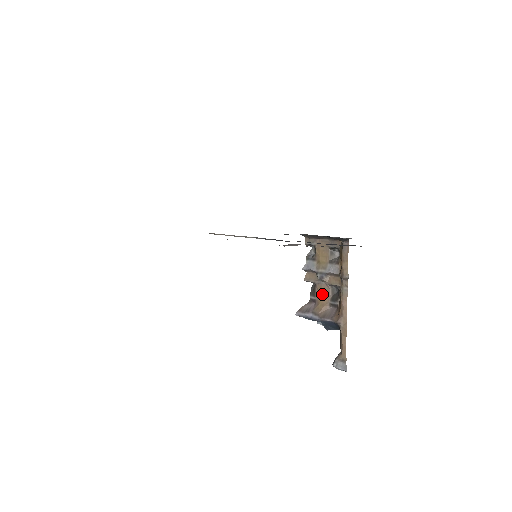
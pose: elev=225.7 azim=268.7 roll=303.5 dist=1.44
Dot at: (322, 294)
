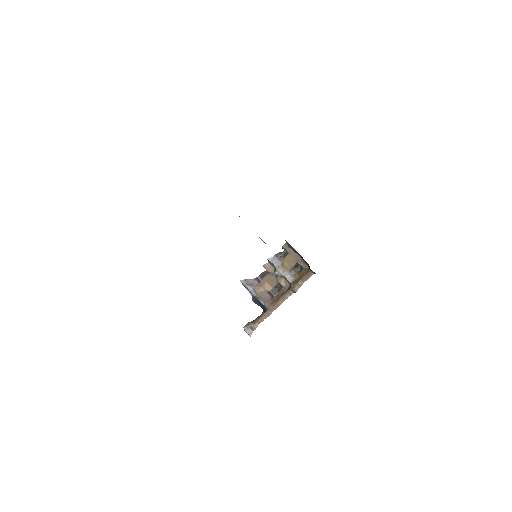
Dot at: (268, 282)
